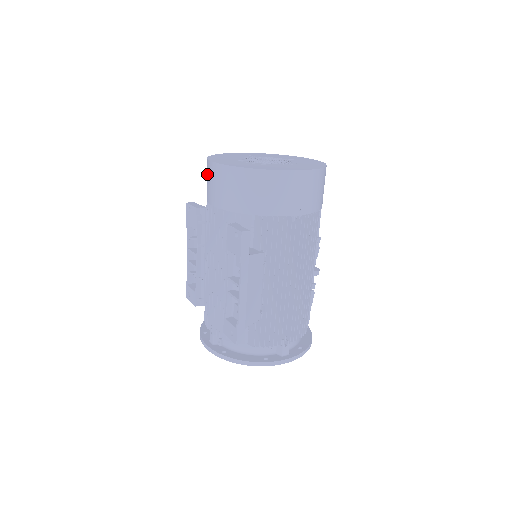
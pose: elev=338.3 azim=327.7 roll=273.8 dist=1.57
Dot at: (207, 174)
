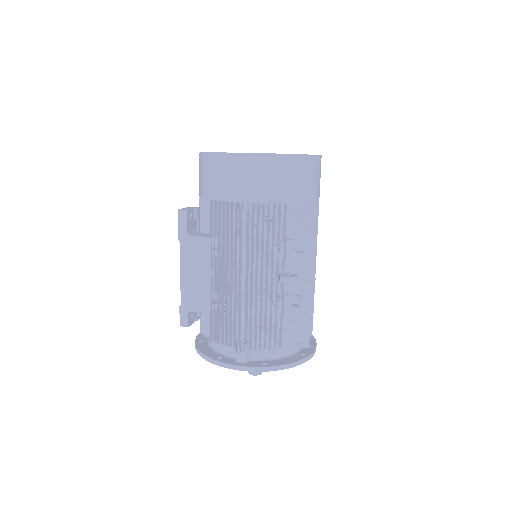
Dot at: occluded
